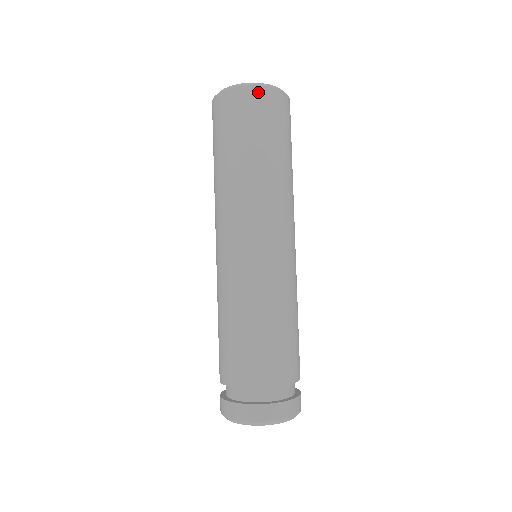
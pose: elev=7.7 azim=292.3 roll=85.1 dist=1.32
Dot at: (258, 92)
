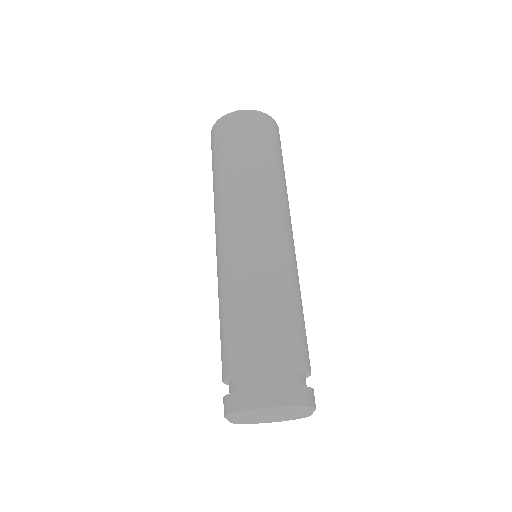
Dot at: (259, 115)
